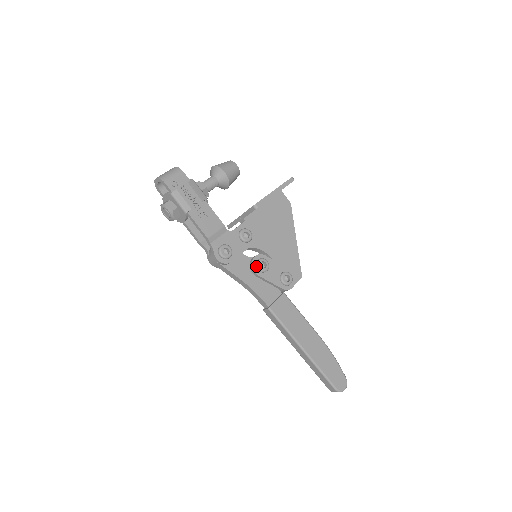
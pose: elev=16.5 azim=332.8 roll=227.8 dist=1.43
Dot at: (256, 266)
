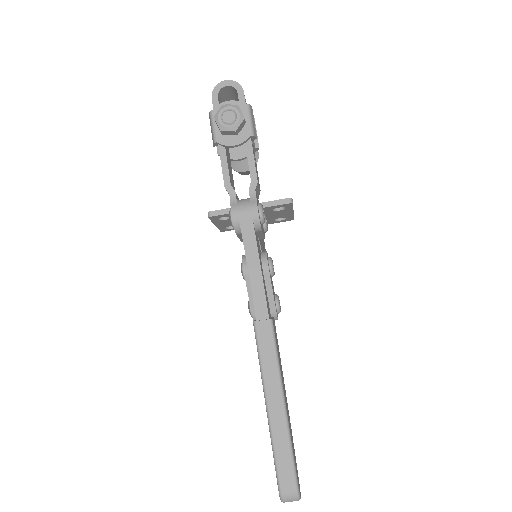
Dot at: (269, 261)
